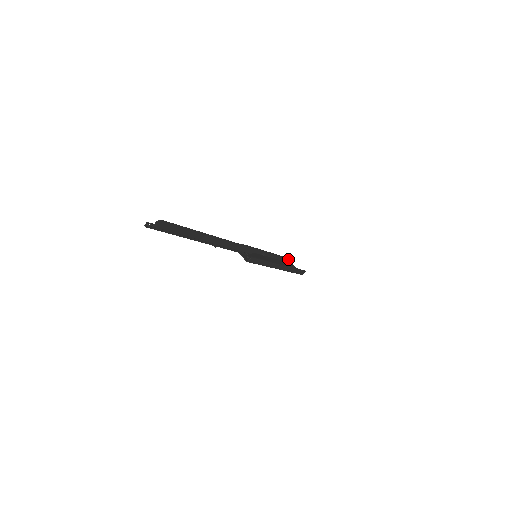
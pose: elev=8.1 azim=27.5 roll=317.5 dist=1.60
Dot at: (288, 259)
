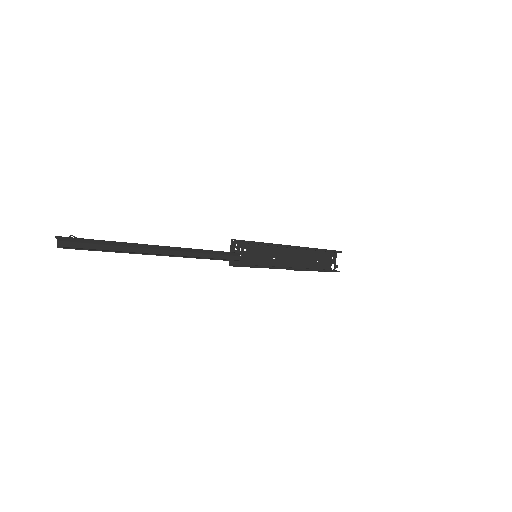
Dot at: (330, 250)
